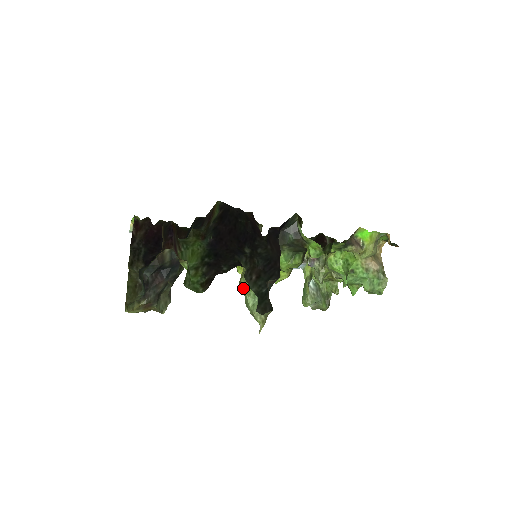
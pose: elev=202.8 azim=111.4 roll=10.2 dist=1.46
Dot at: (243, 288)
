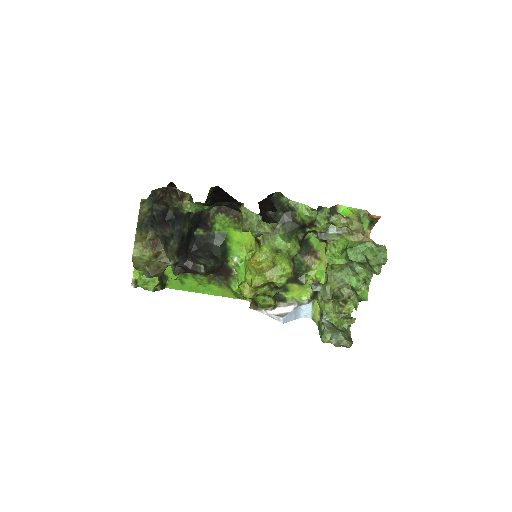
Dot at: (245, 216)
